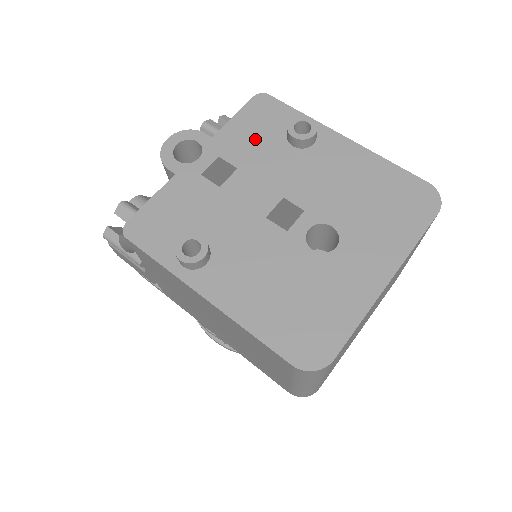
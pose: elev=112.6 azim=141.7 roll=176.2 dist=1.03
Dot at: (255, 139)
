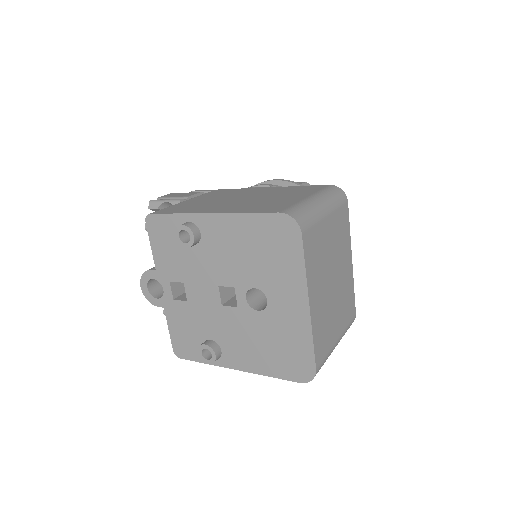
Dot at: (173, 255)
